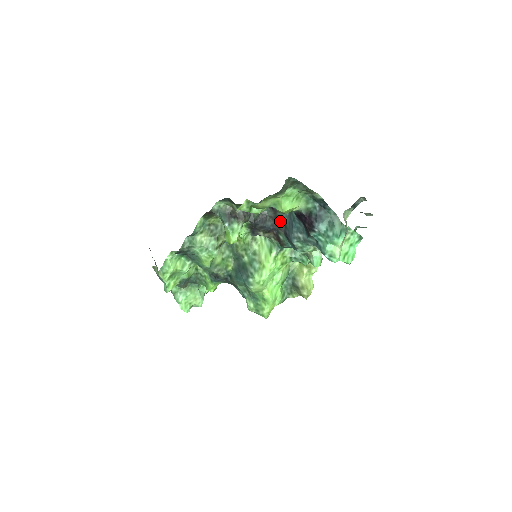
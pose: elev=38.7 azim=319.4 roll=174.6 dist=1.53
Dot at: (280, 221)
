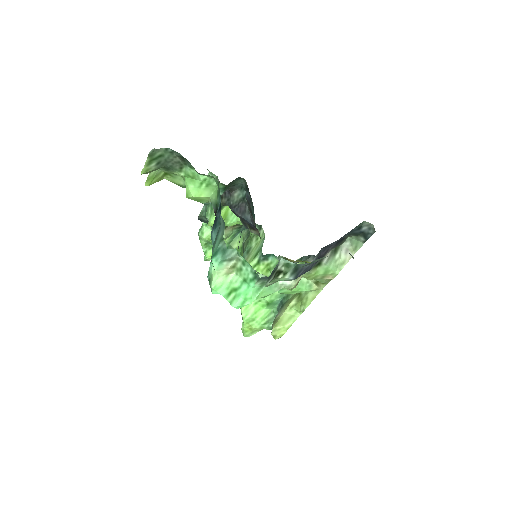
Dot at: (254, 217)
